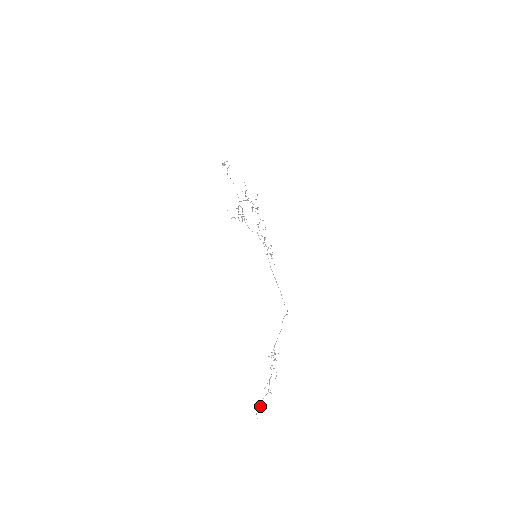
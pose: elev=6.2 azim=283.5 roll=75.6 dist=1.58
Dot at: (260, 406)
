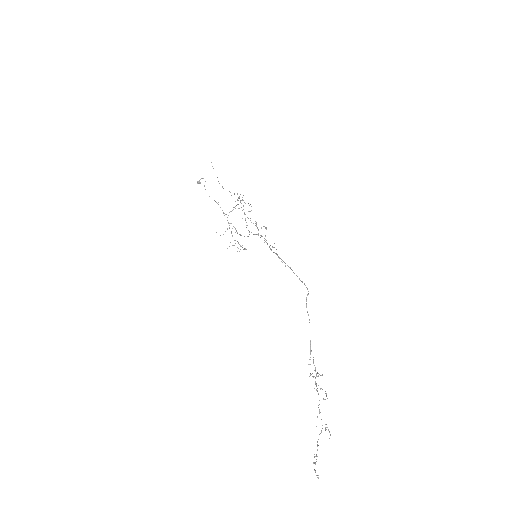
Dot at: (316, 454)
